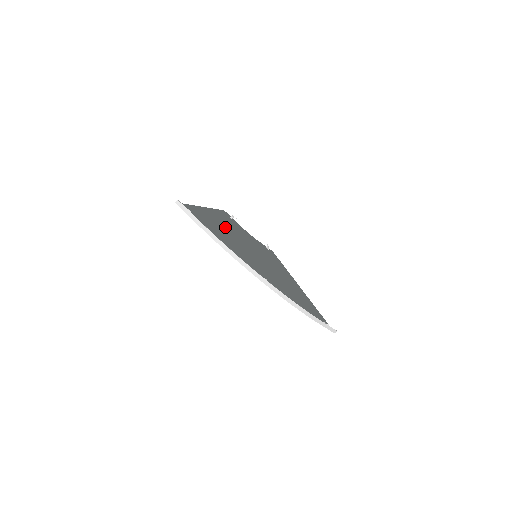
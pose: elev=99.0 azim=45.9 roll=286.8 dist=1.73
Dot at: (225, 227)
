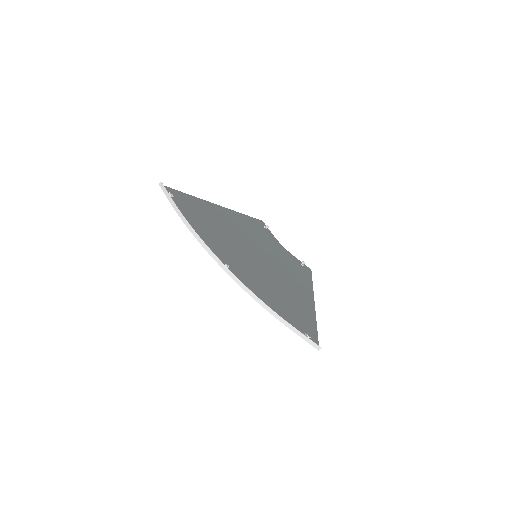
Dot at: (232, 225)
